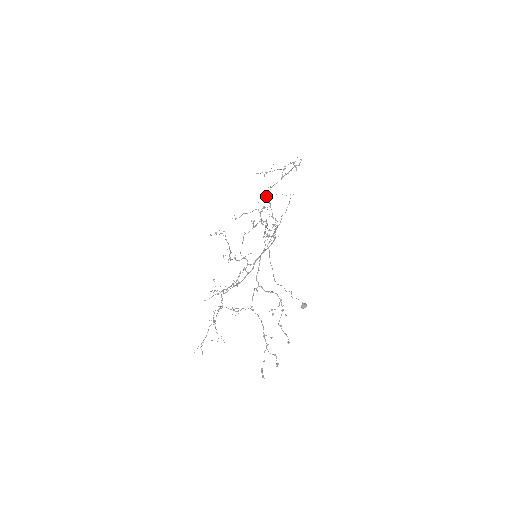
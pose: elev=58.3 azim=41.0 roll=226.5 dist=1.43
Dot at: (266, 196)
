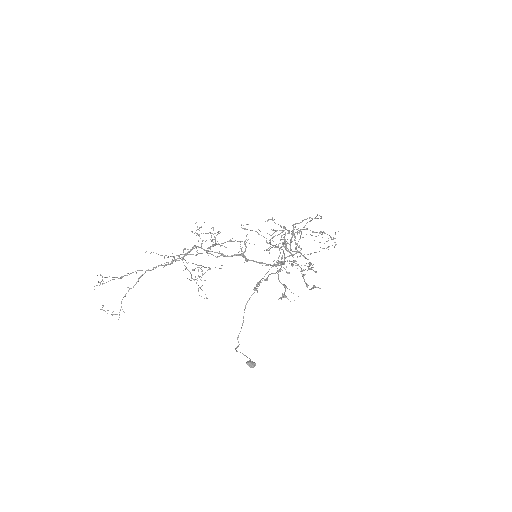
Dot at: occluded
